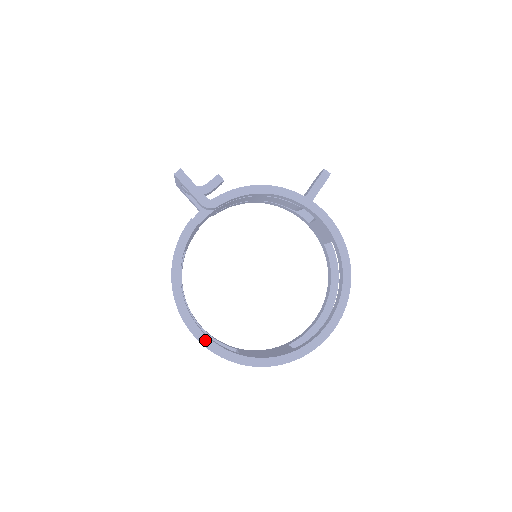
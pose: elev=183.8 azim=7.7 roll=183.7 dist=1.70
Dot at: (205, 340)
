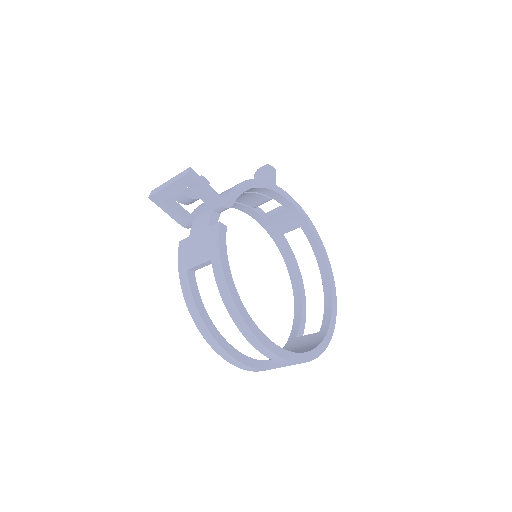
Dot at: (278, 350)
